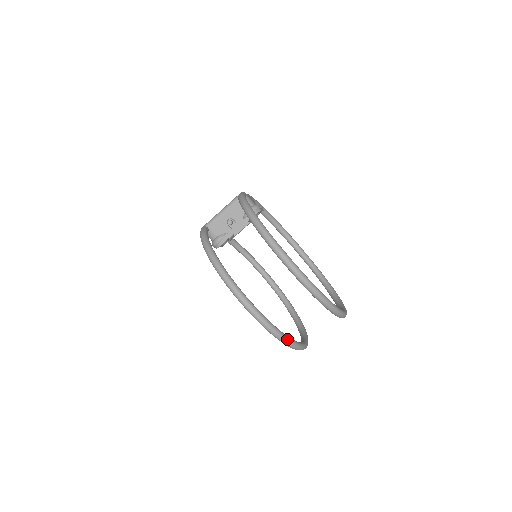
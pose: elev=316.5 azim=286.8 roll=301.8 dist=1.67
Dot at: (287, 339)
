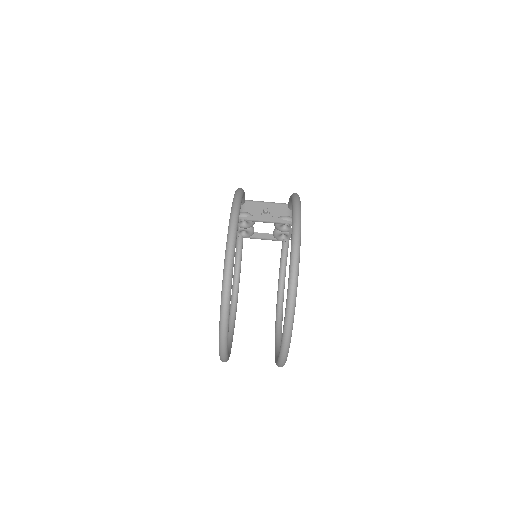
Dot at: (229, 298)
